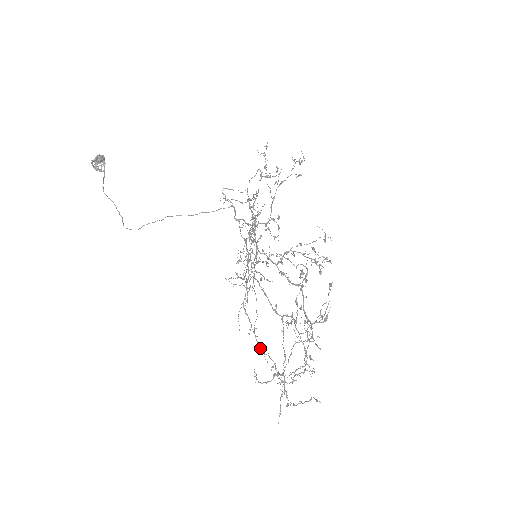
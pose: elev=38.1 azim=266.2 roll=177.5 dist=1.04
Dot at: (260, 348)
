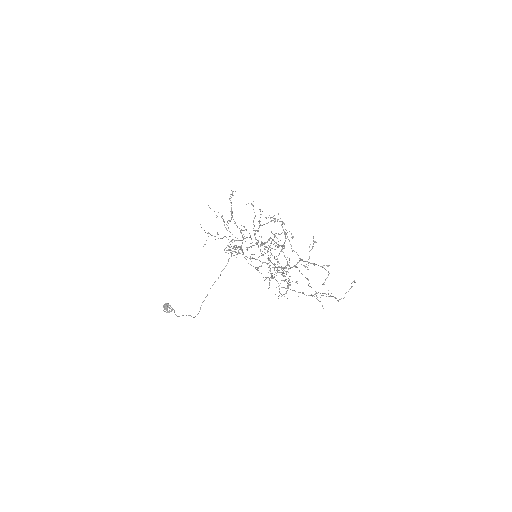
Dot at: occluded
